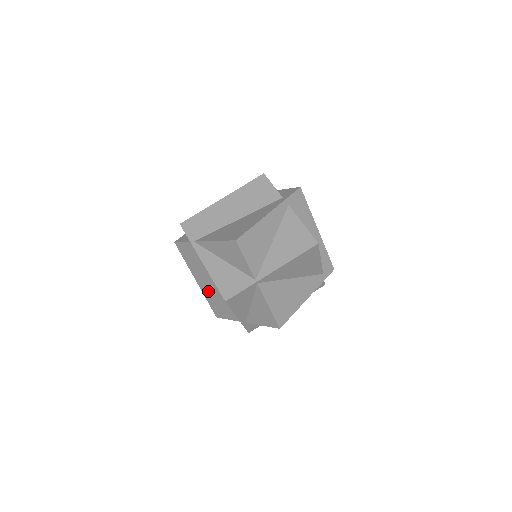
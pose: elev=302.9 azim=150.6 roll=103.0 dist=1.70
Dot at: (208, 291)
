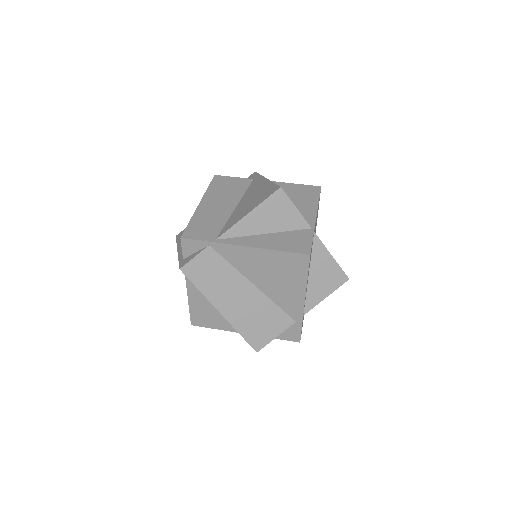
Dot at: (241, 314)
